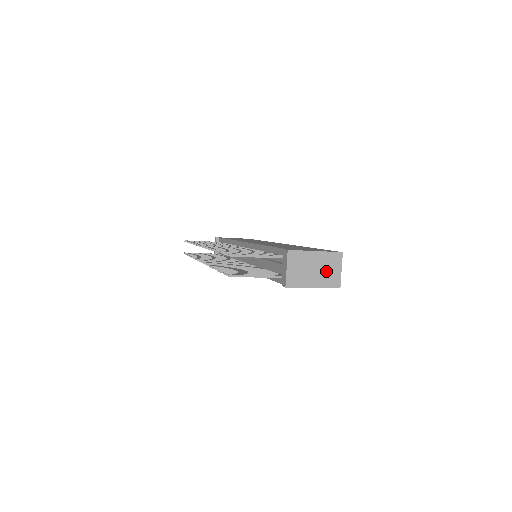
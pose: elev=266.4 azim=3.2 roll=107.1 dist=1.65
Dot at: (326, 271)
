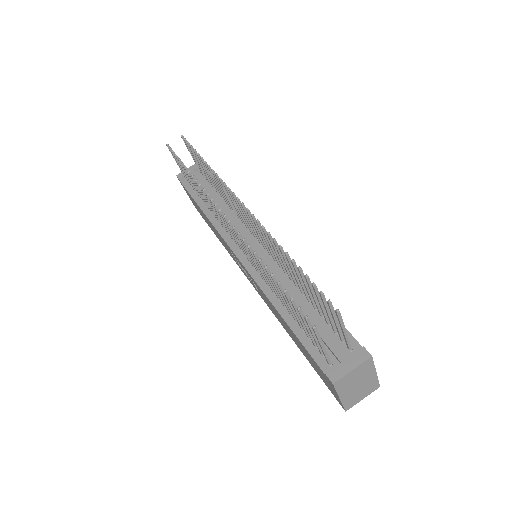
Dot at: (359, 392)
